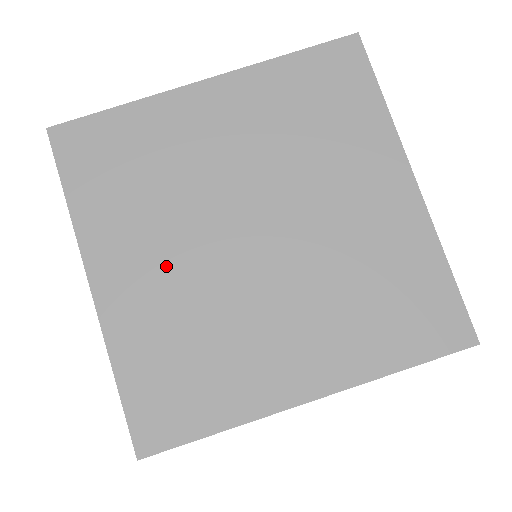
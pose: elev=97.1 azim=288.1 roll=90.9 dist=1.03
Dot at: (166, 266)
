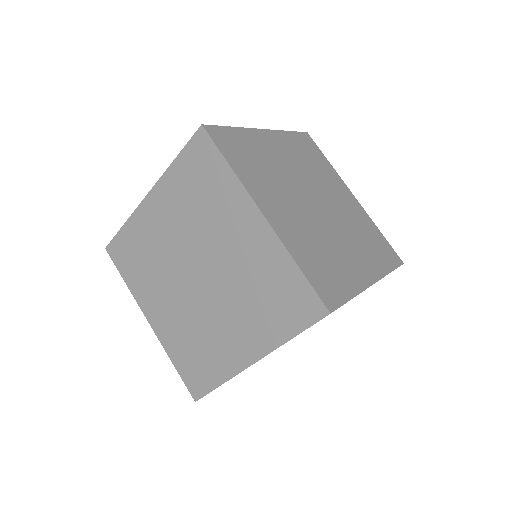
Dot at: (171, 305)
